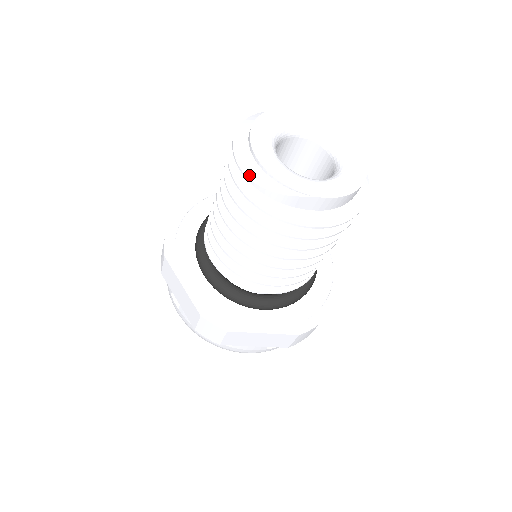
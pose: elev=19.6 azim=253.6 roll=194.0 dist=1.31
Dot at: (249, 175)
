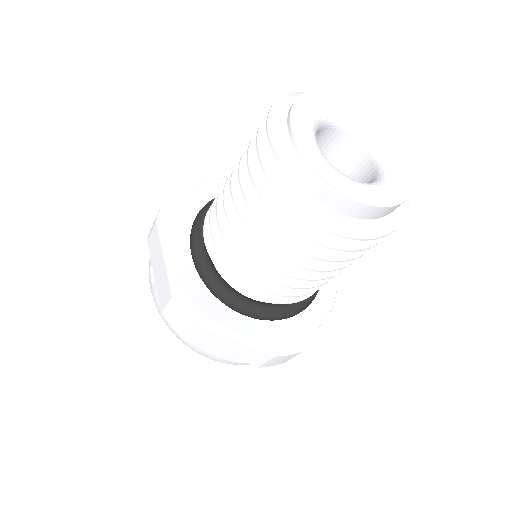
Dot at: (277, 147)
